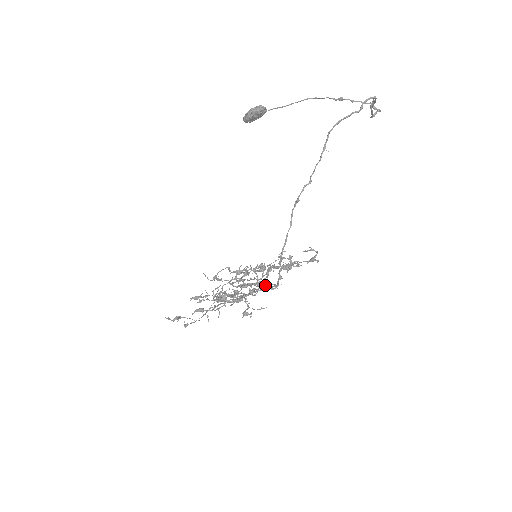
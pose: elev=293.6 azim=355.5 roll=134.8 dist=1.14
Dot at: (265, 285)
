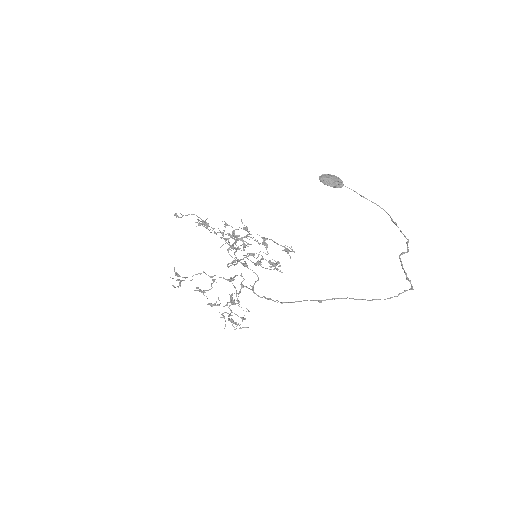
Dot at: occluded
